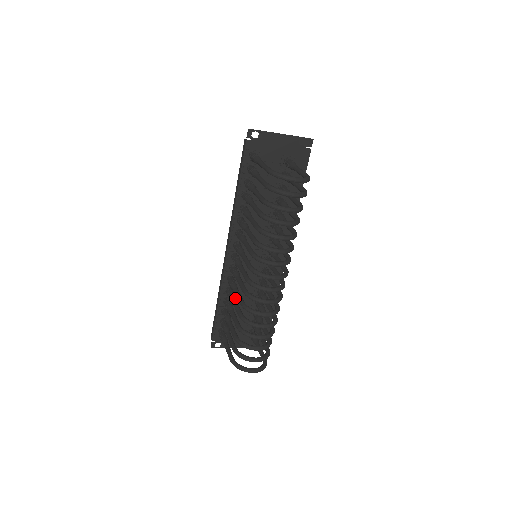
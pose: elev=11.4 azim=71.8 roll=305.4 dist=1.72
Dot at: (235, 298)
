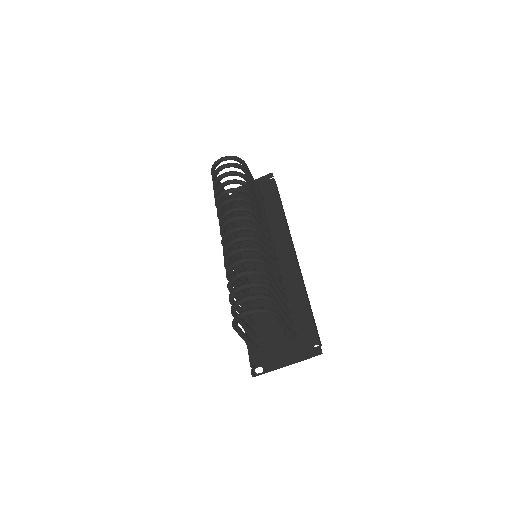
Dot at: occluded
